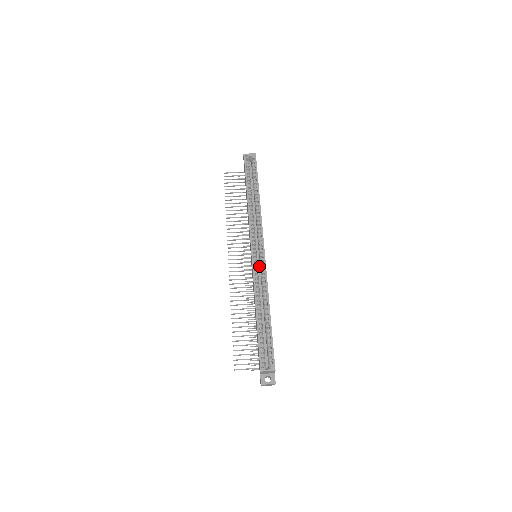
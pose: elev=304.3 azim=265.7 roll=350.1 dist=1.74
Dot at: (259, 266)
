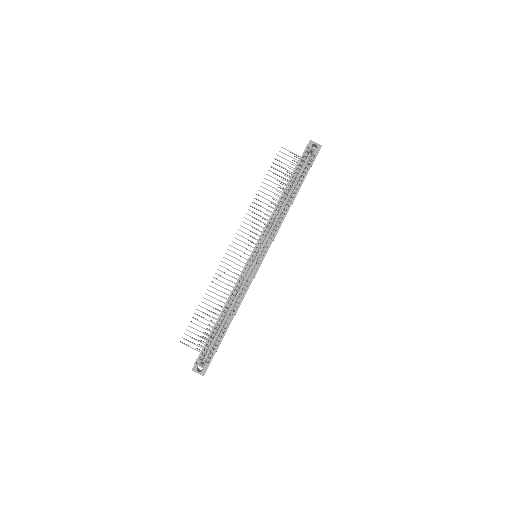
Dot at: (252, 268)
